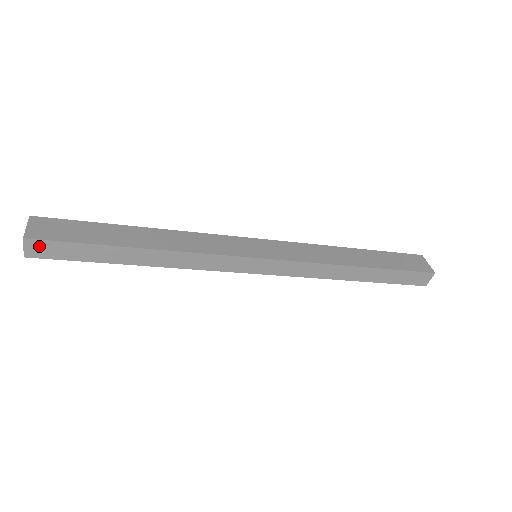
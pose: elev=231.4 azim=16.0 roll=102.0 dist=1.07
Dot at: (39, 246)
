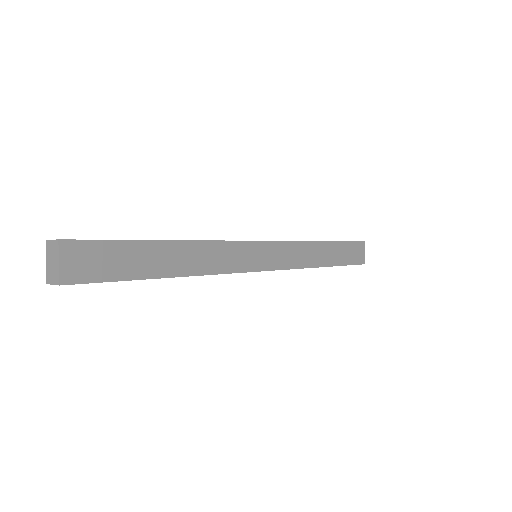
Dot at: (72, 283)
